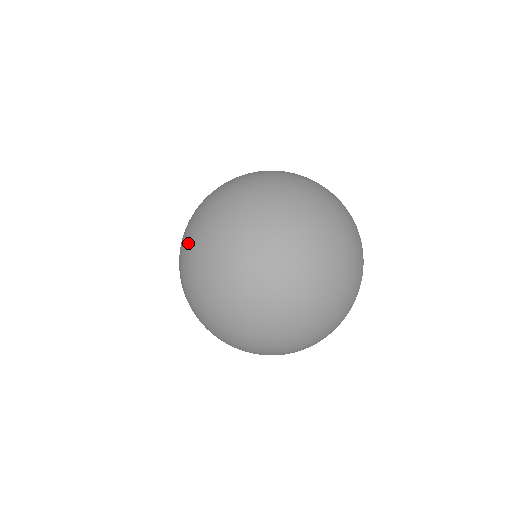
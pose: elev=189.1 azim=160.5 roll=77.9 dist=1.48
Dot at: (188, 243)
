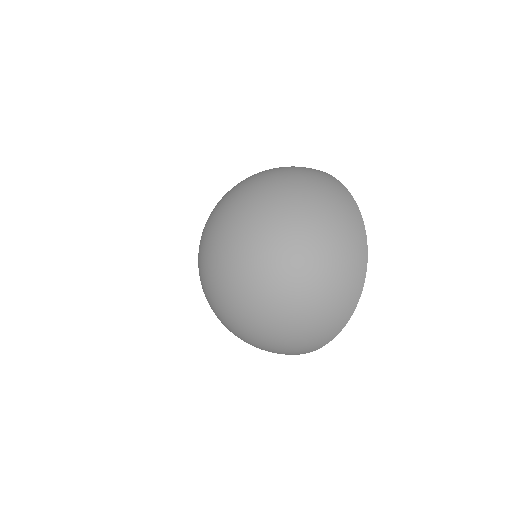
Dot at: occluded
